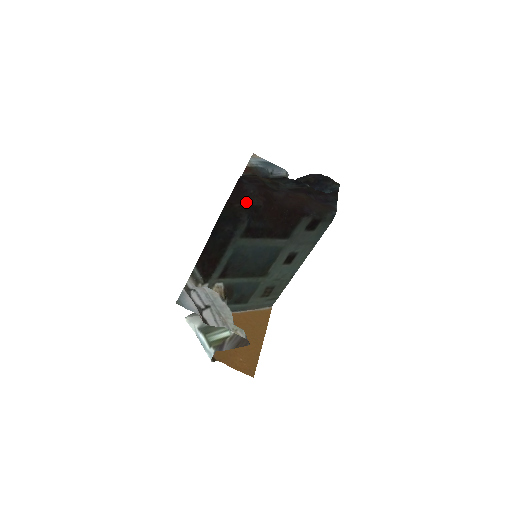
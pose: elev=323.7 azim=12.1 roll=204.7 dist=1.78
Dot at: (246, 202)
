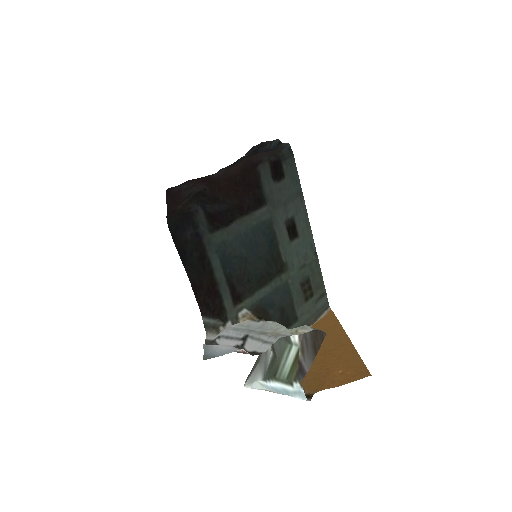
Dot at: (186, 197)
